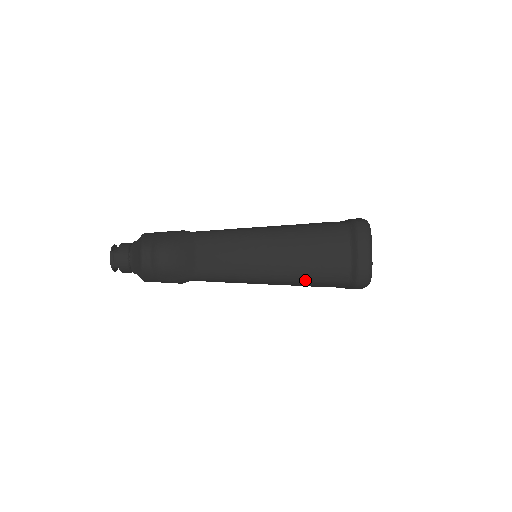
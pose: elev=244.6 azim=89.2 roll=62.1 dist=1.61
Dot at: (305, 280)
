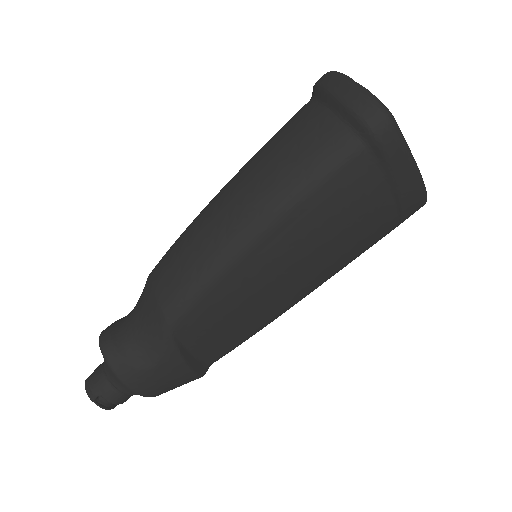
Dot at: (298, 194)
